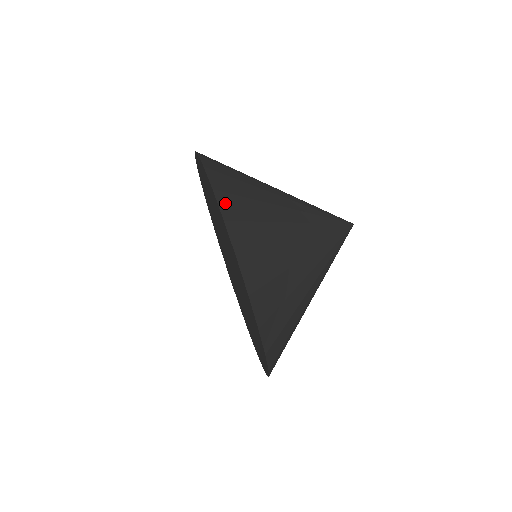
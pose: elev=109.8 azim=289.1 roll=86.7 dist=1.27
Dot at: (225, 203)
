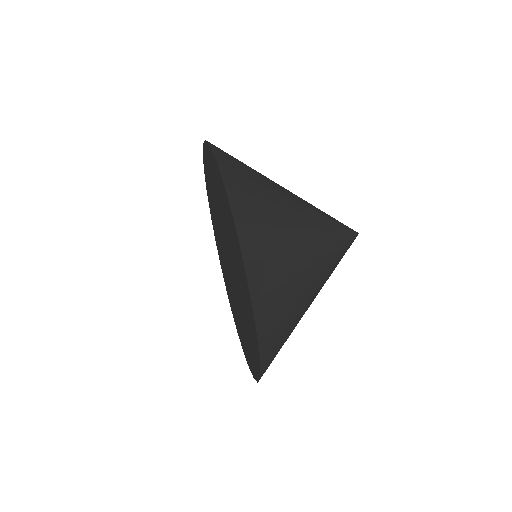
Dot at: occluded
